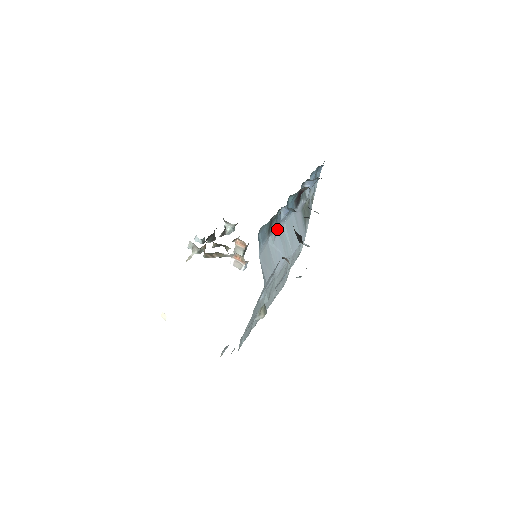
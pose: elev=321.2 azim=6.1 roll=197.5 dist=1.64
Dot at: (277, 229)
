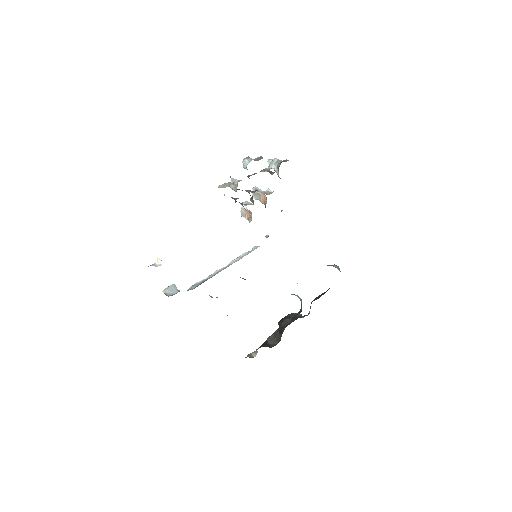
Dot at: occluded
